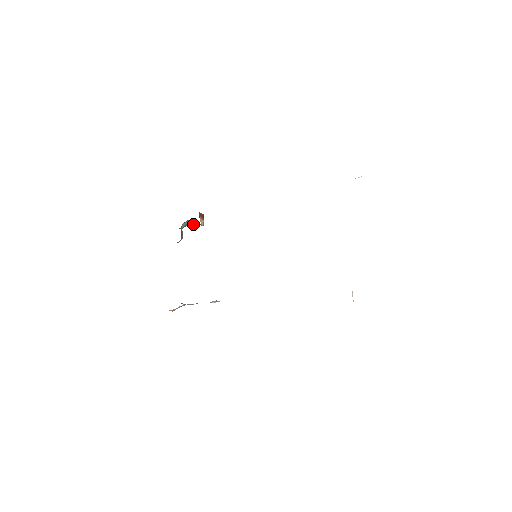
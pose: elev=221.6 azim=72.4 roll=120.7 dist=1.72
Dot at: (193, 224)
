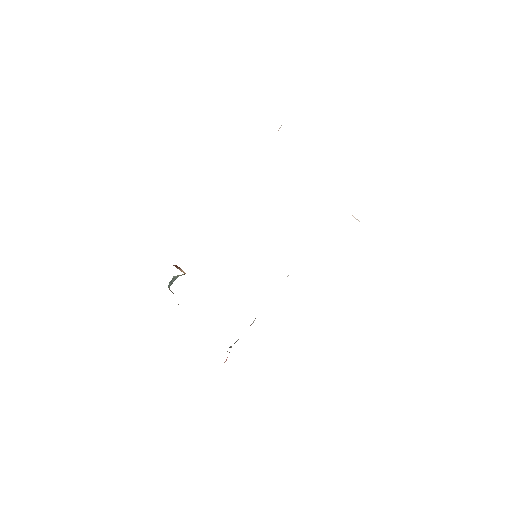
Dot at: (174, 280)
